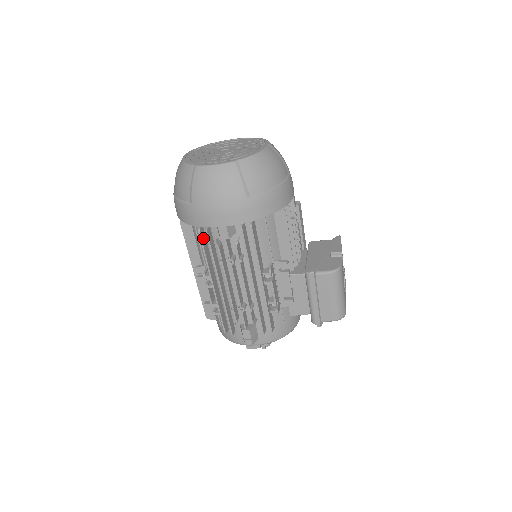
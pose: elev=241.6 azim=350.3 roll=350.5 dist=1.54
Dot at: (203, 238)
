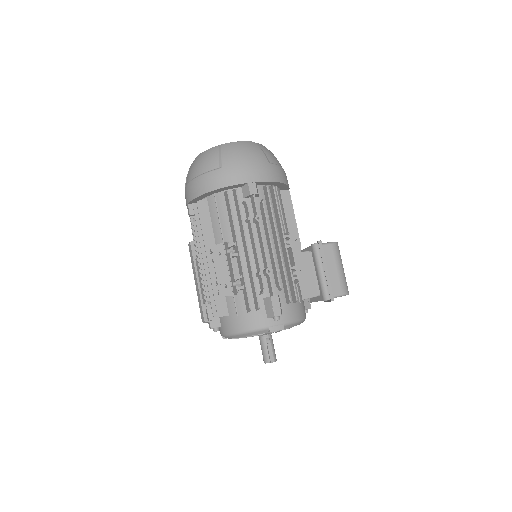
Dot at: (229, 202)
